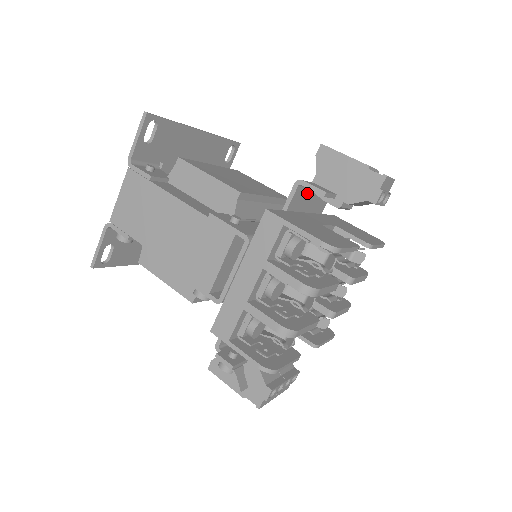
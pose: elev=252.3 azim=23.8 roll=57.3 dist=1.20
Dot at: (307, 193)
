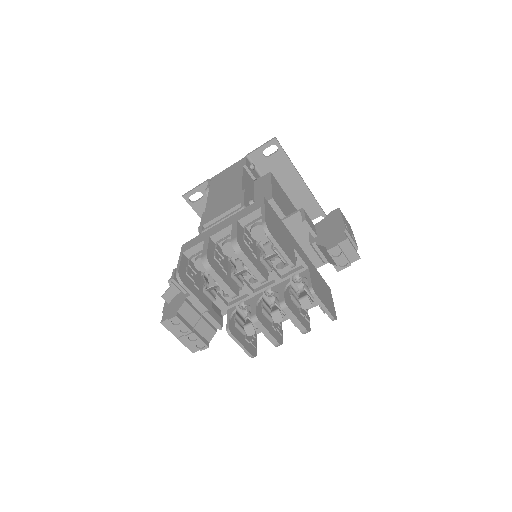
Dot at: (306, 229)
